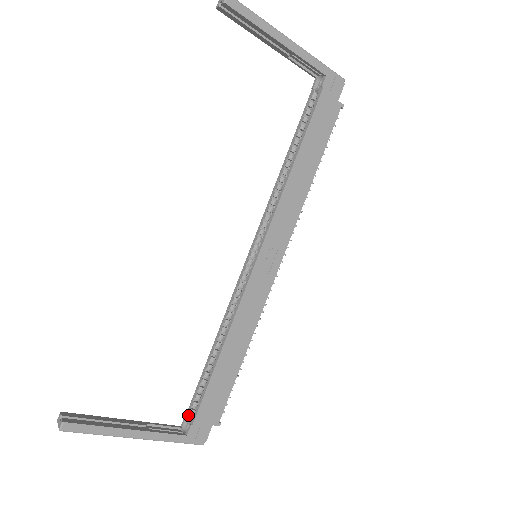
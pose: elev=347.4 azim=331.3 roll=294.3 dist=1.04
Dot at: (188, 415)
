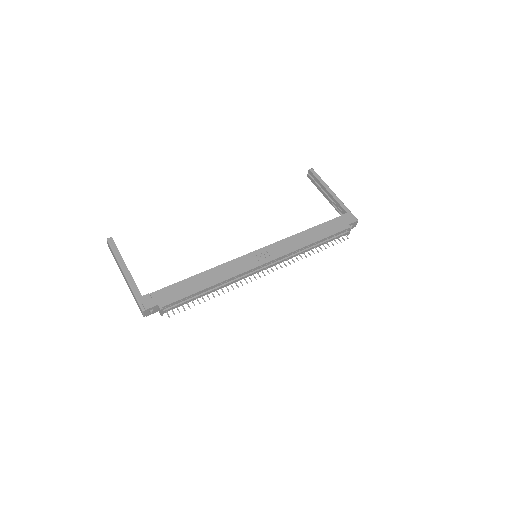
Dot at: occluded
